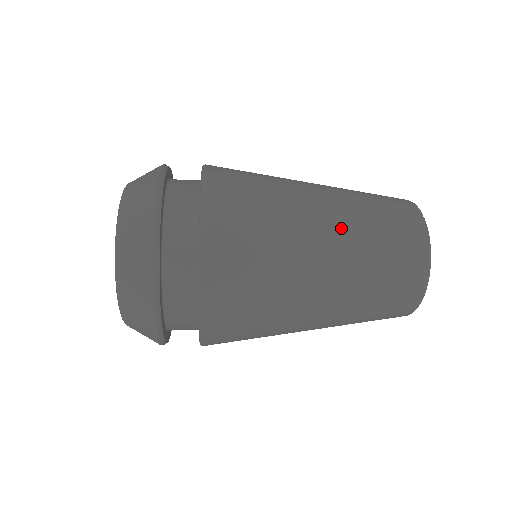
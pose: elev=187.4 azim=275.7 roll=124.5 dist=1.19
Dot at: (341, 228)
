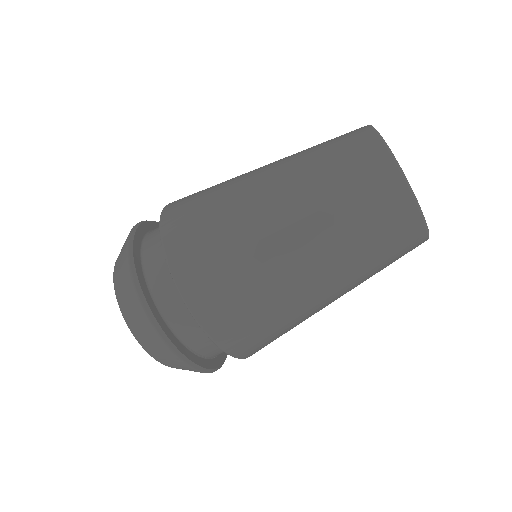
Dot at: occluded
